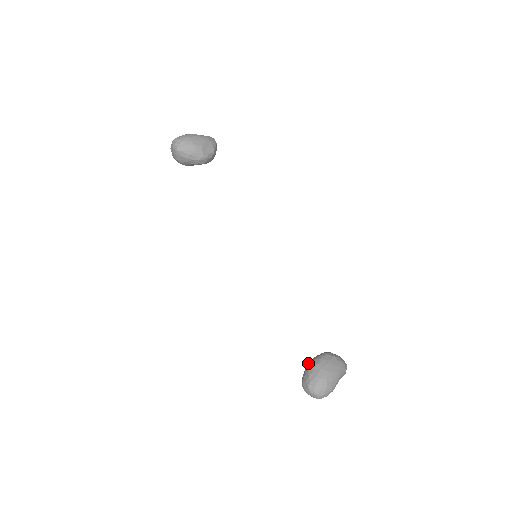
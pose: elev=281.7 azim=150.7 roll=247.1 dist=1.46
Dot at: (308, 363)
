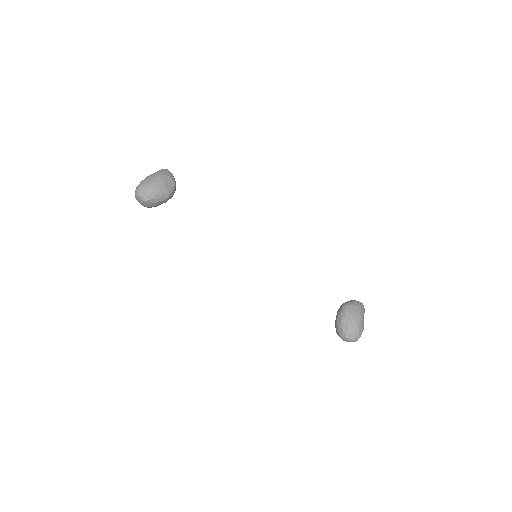
Dot at: occluded
